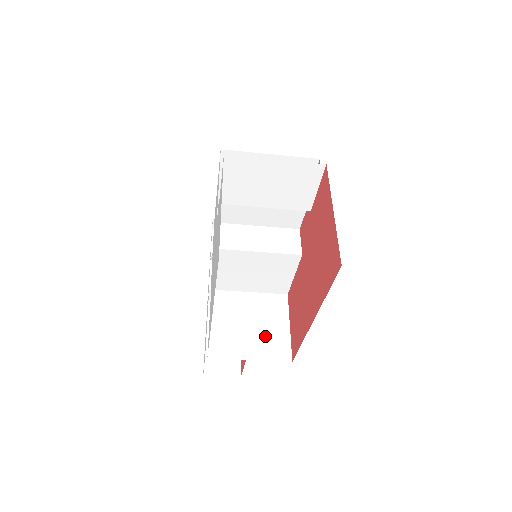
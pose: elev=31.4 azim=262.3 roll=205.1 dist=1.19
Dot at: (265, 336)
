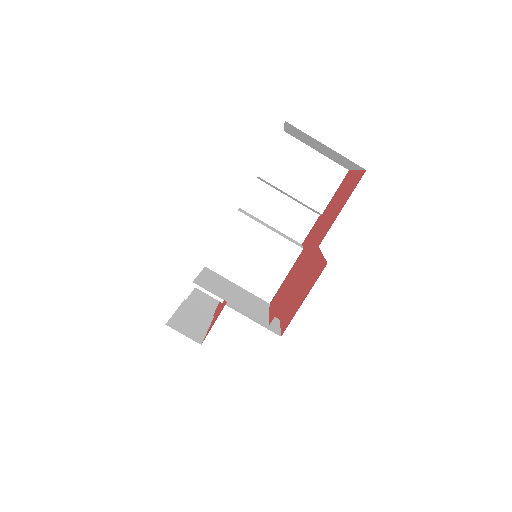
Dot at: (246, 304)
